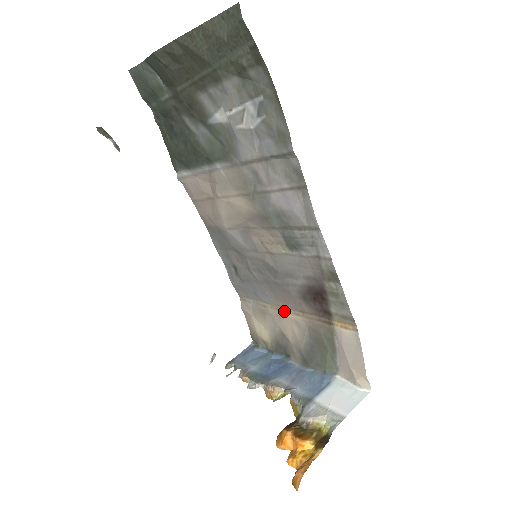
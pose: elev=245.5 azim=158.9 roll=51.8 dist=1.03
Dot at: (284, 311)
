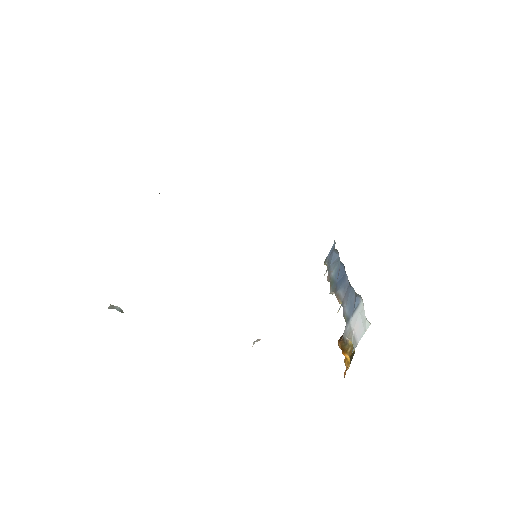
Dot at: occluded
